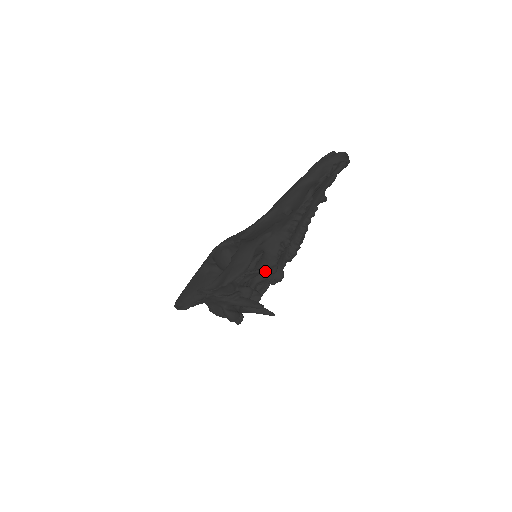
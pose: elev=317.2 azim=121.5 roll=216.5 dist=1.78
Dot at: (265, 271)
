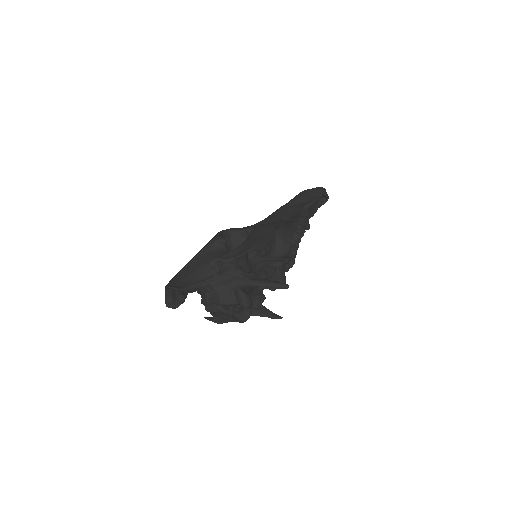
Dot at: (280, 258)
